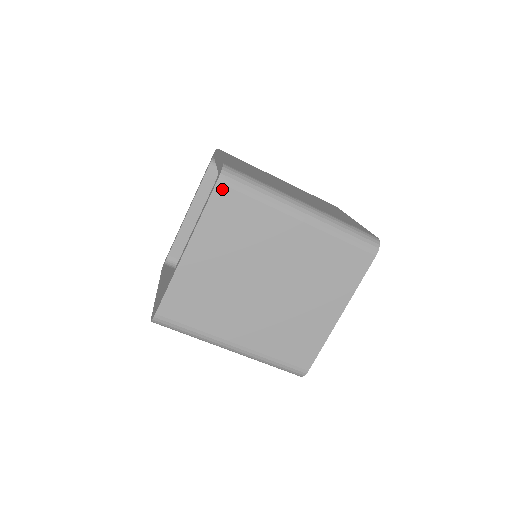
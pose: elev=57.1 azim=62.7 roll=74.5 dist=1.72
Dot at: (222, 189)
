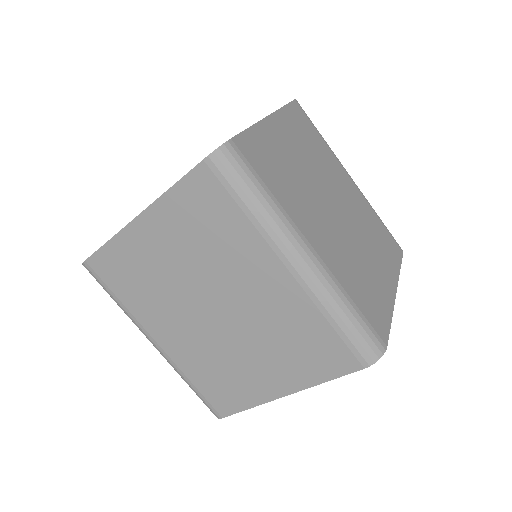
Dot at: (298, 107)
